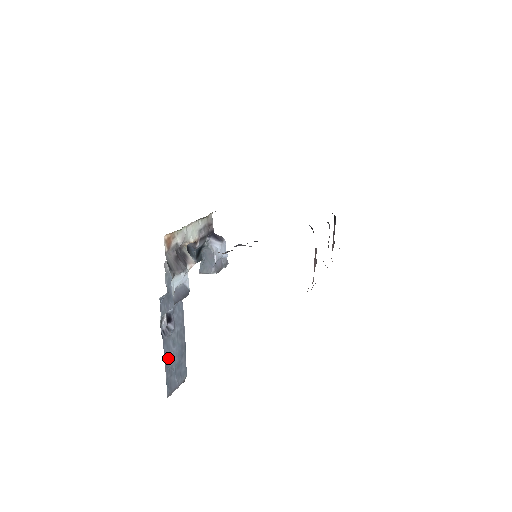
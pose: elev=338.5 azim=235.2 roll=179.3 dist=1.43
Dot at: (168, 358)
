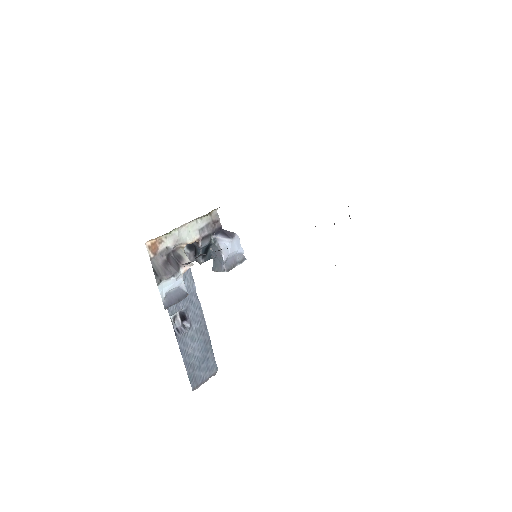
Dot at: (187, 354)
